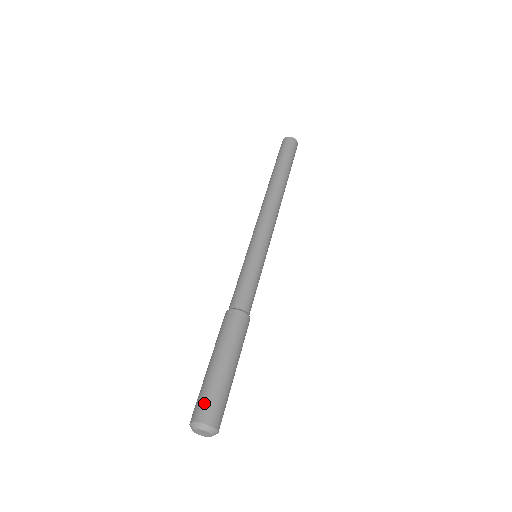
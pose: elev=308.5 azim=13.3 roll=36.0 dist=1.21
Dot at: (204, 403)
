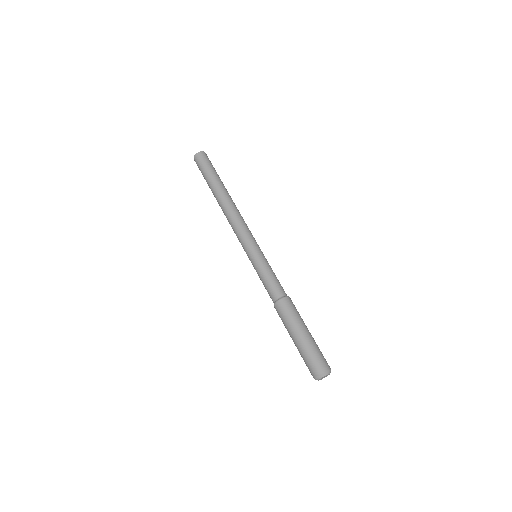
Dot at: (318, 360)
